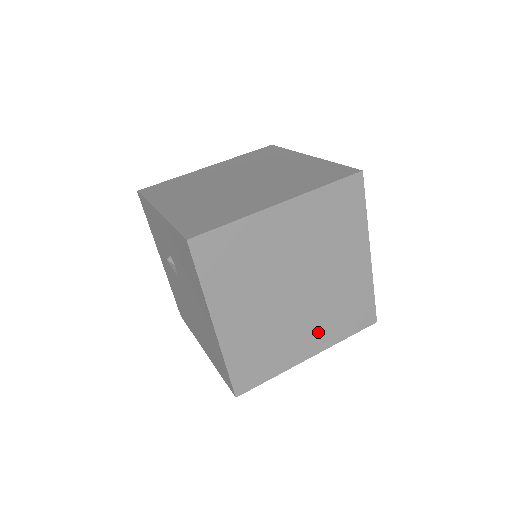
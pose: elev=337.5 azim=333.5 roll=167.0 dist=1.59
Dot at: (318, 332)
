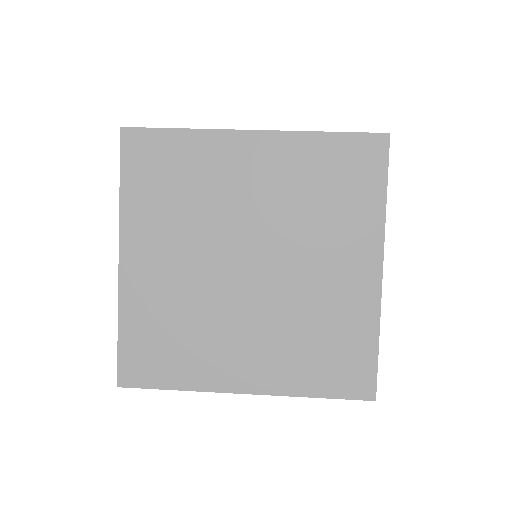
Dot at: occluded
